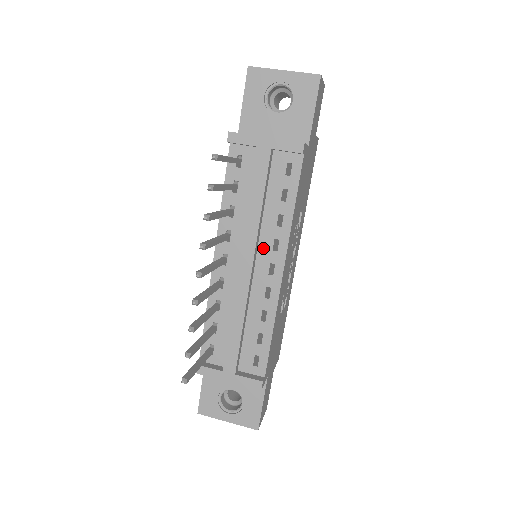
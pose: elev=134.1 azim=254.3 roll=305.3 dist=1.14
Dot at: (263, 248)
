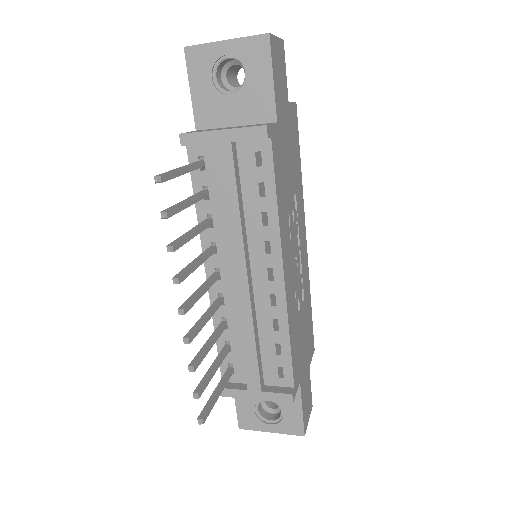
Dot at: (255, 253)
